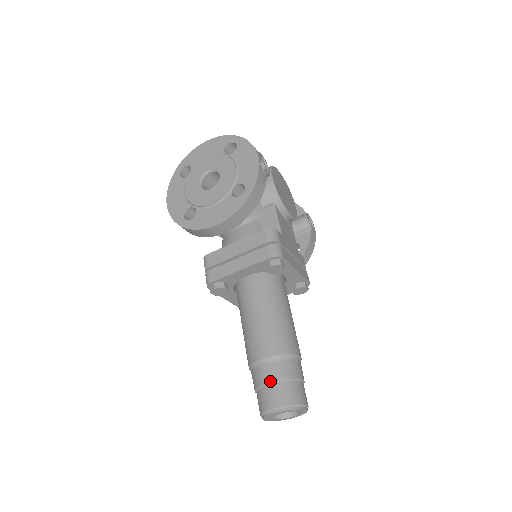
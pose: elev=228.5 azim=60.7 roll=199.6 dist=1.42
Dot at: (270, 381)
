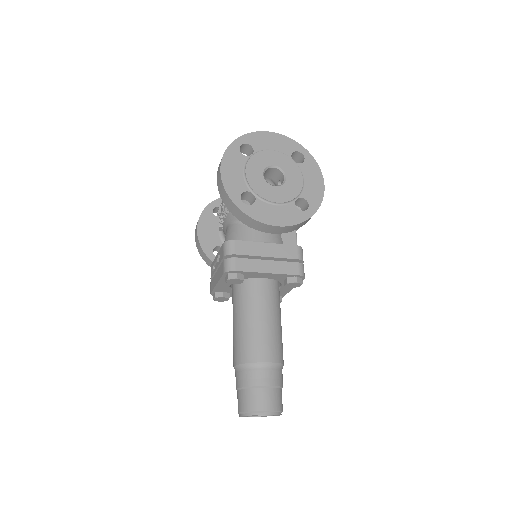
Dot at: (268, 385)
